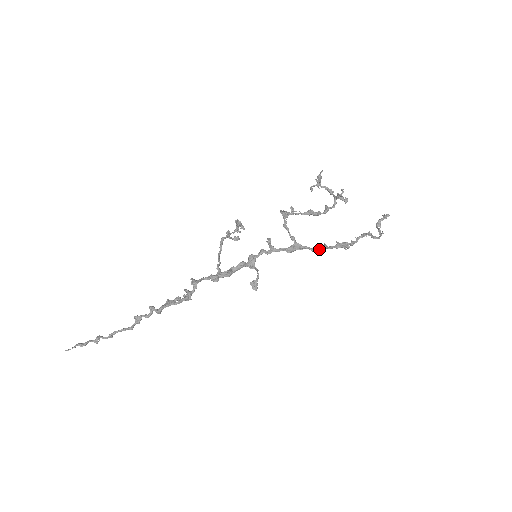
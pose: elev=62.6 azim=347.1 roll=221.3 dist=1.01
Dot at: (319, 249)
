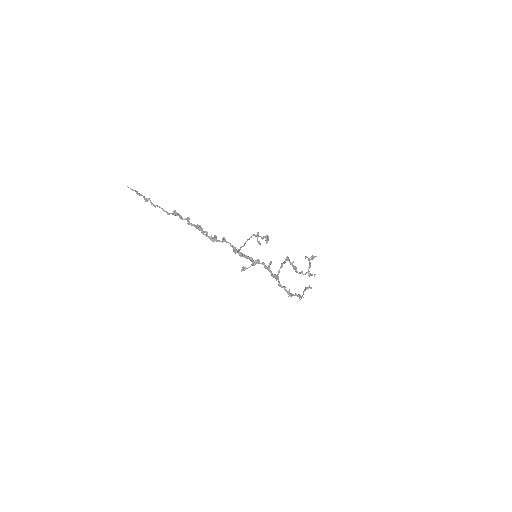
Dot at: (282, 286)
